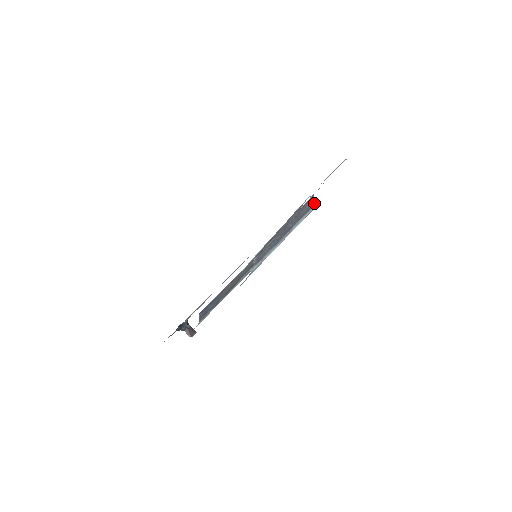
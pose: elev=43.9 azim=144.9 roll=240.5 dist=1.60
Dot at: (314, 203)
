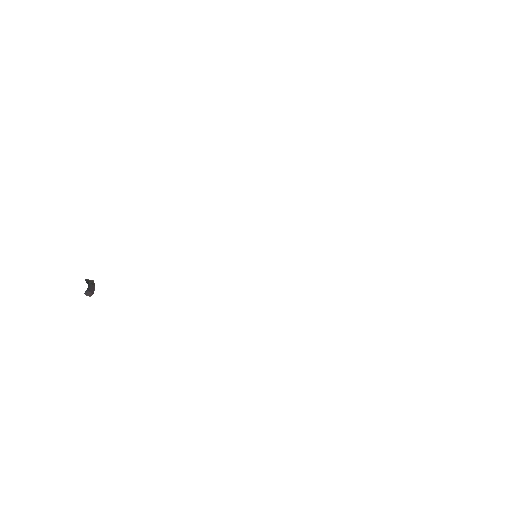
Dot at: occluded
